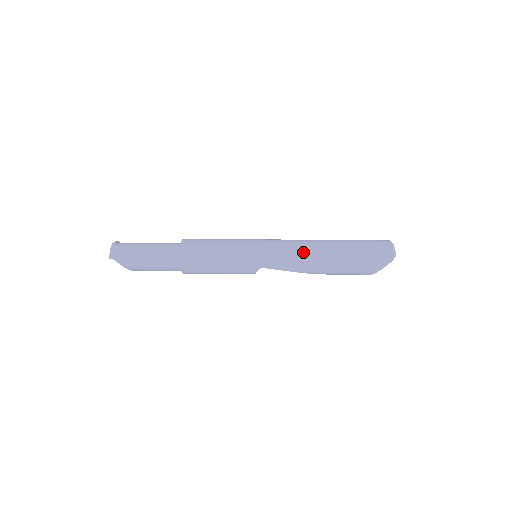
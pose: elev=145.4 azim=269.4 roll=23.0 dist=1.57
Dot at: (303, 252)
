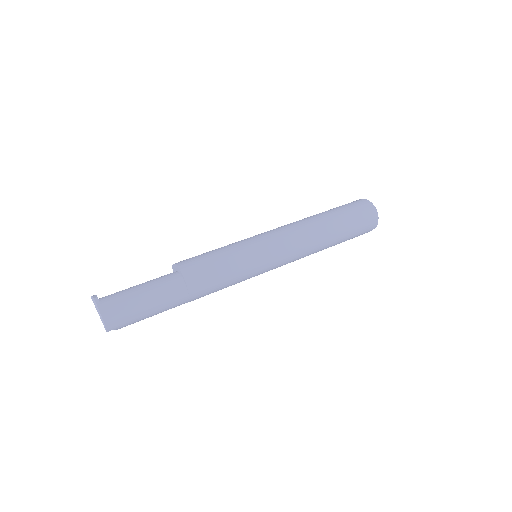
Dot at: (308, 248)
